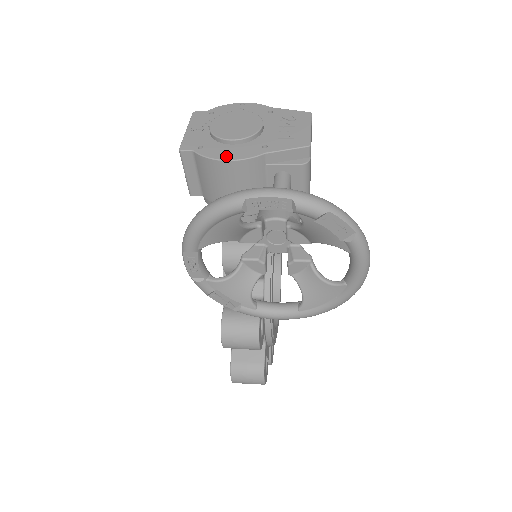
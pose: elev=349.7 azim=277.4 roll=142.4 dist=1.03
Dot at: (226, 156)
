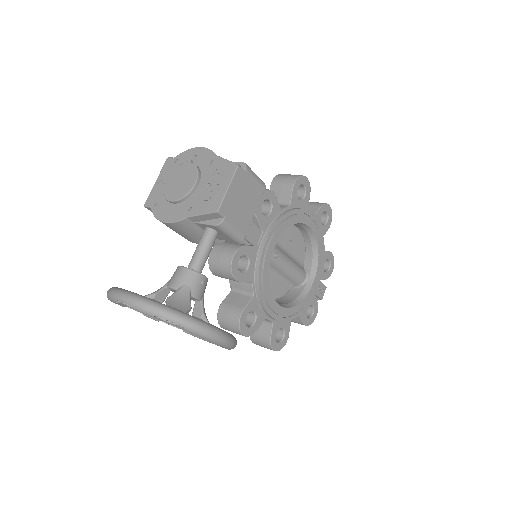
Dot at: (165, 217)
